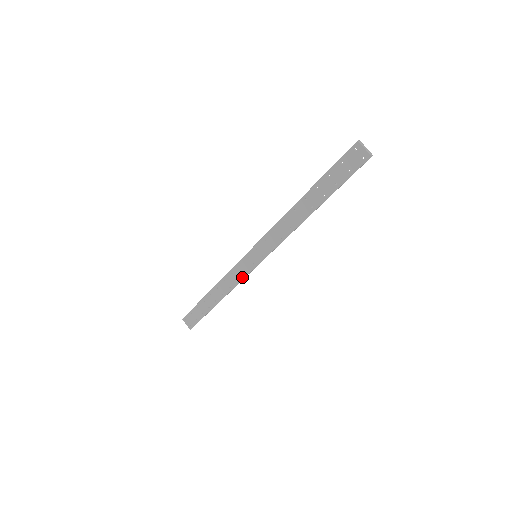
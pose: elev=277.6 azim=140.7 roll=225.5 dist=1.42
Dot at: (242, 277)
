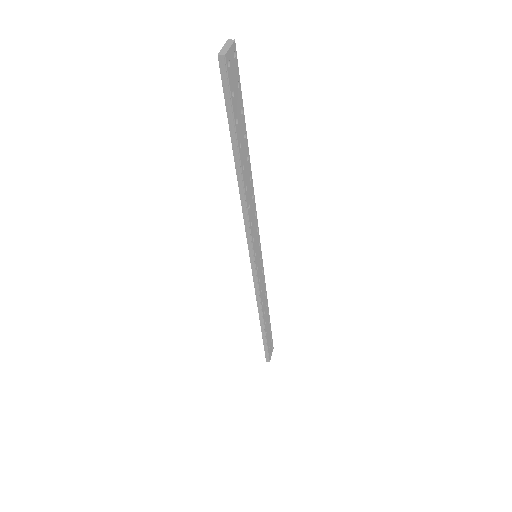
Dot at: (255, 286)
